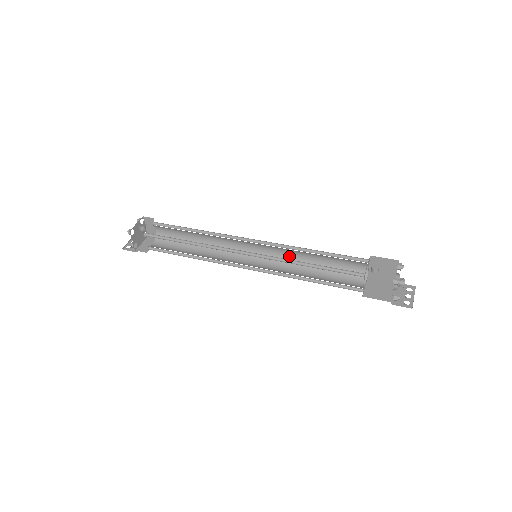
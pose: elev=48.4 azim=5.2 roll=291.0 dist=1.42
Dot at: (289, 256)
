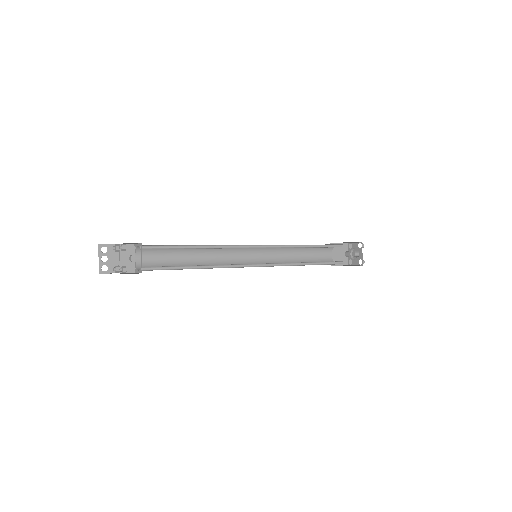
Dot at: occluded
